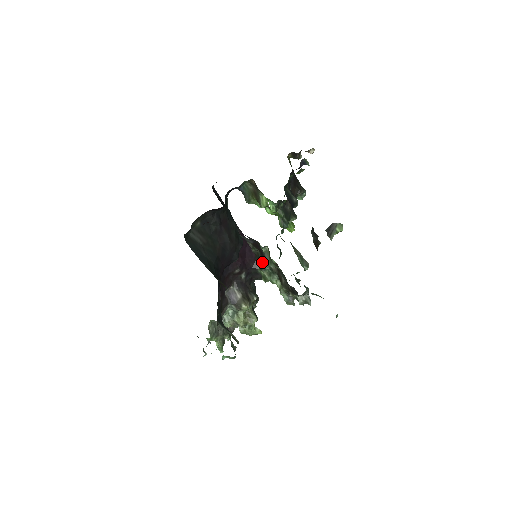
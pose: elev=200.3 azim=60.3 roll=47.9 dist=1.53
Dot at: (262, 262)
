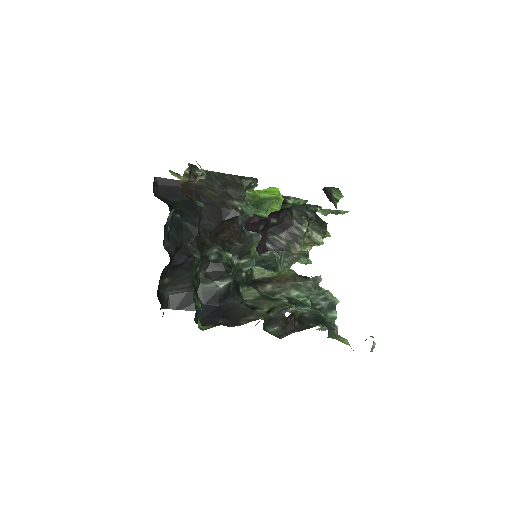
Dot at: occluded
